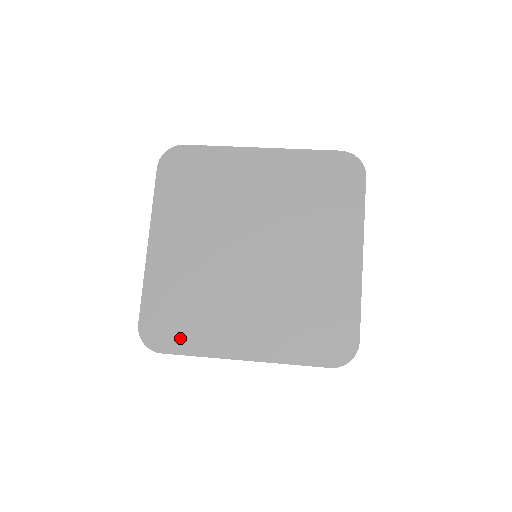
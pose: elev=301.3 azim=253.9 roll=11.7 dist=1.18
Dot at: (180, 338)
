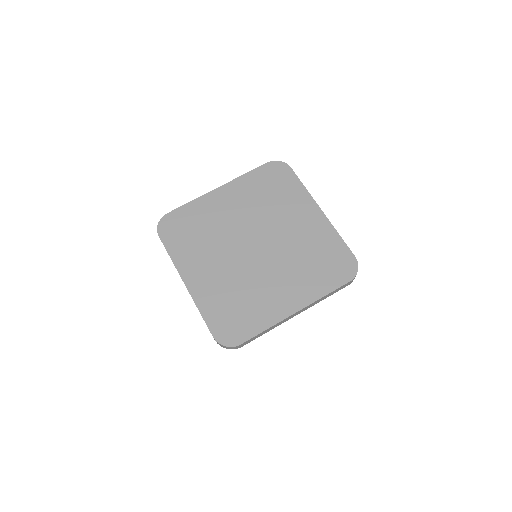
Dot at: (174, 240)
